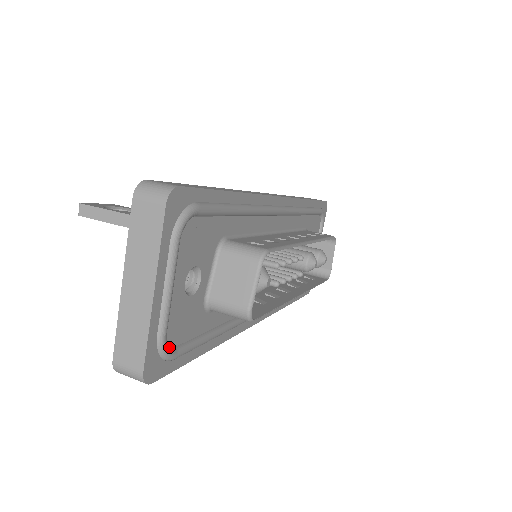
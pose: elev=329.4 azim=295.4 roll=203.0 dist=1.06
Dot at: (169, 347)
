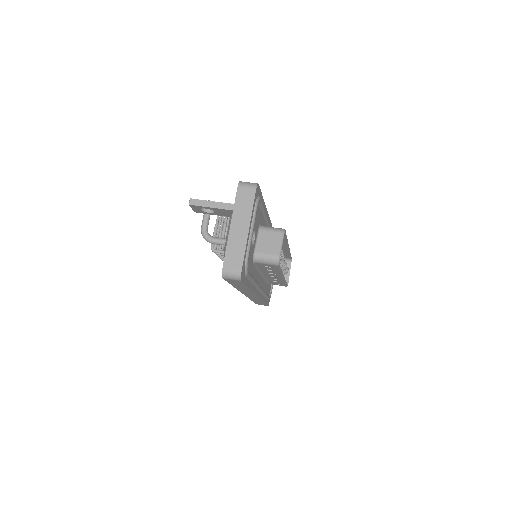
Dot at: (247, 266)
